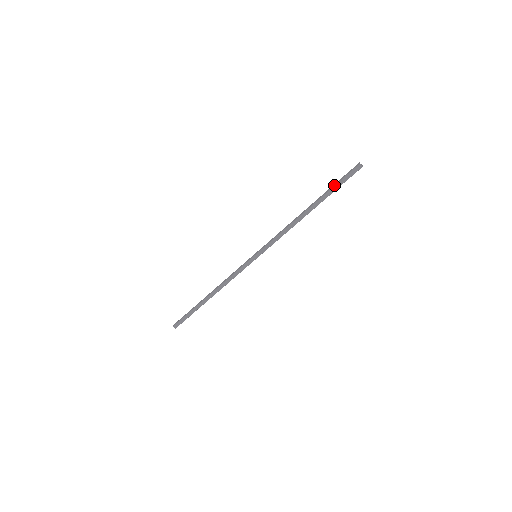
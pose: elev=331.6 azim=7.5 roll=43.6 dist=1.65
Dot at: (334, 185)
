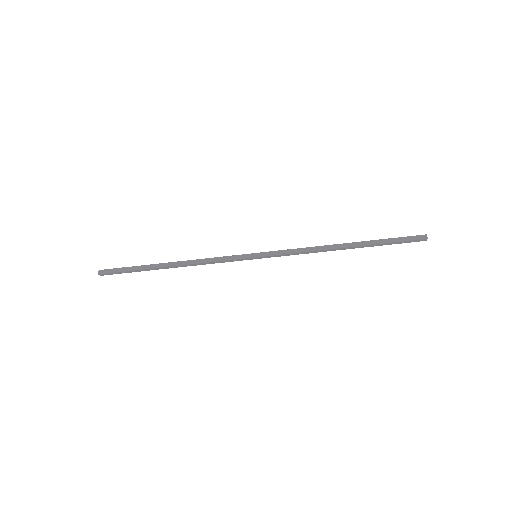
Dot at: (388, 238)
